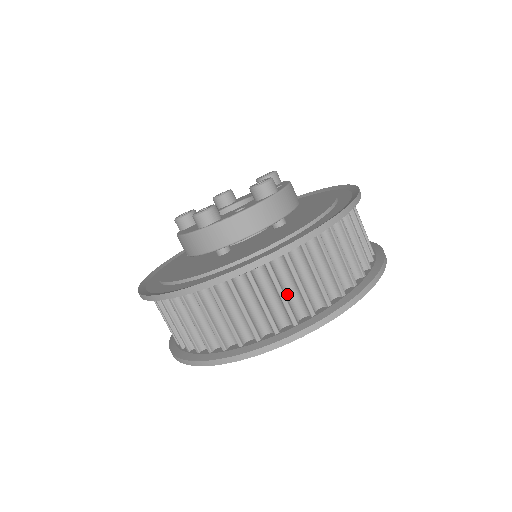
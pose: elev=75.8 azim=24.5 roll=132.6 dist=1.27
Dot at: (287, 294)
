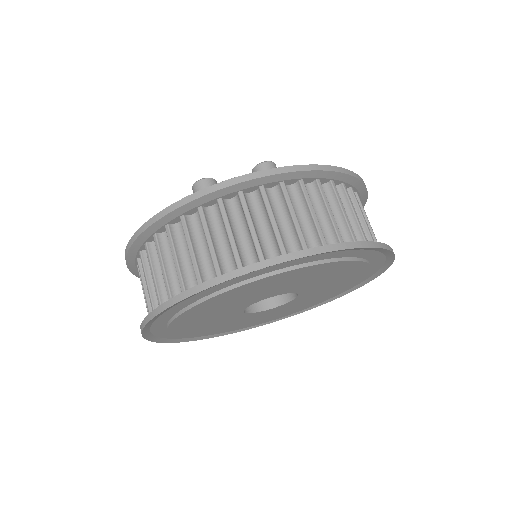
Dot at: (259, 231)
